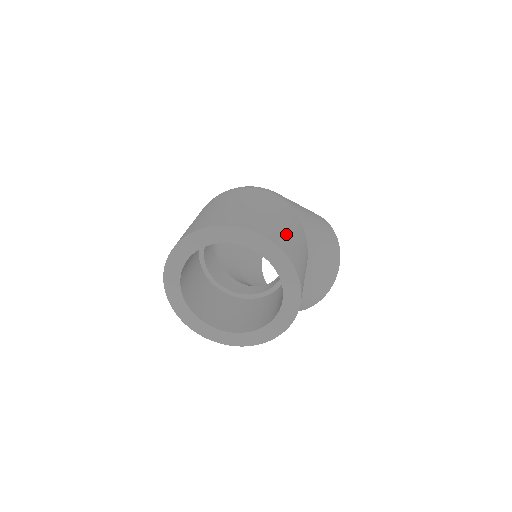
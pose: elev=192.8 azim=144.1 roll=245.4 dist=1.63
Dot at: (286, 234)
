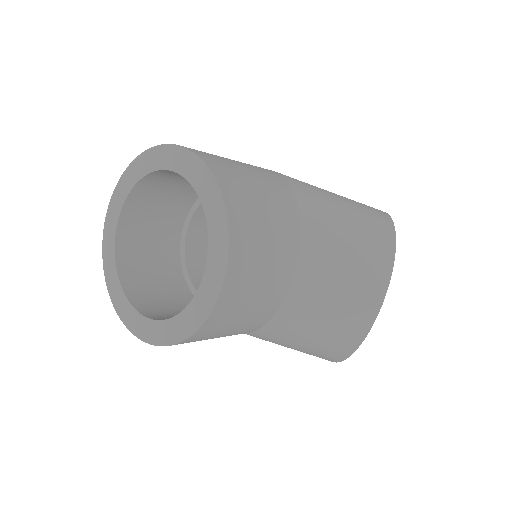
Dot at: occluded
